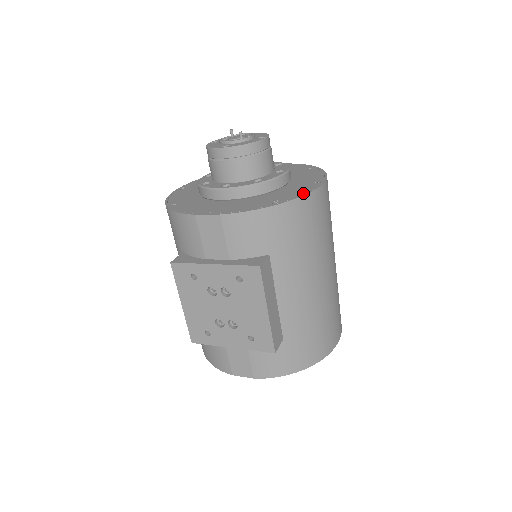
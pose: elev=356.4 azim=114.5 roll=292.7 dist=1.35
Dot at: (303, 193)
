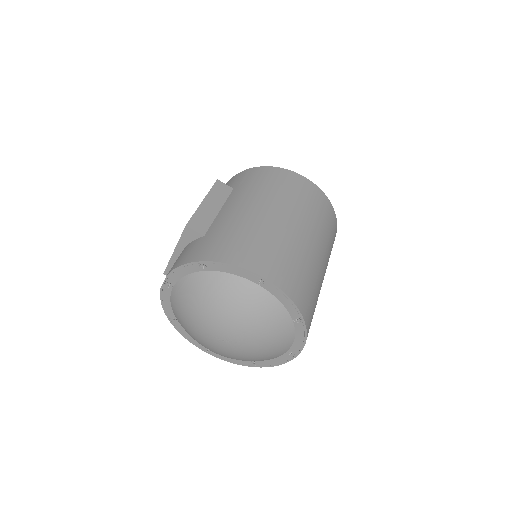
Dot at: occluded
